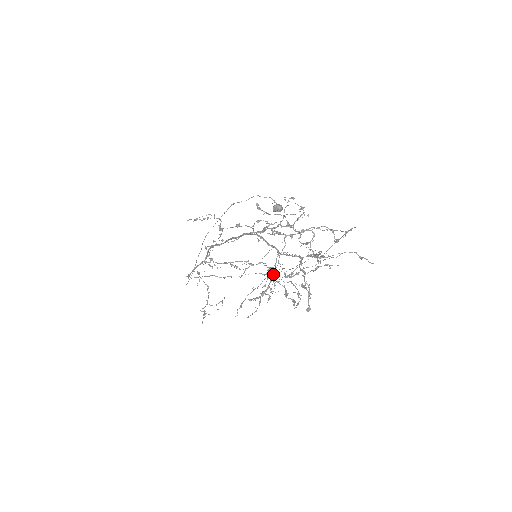
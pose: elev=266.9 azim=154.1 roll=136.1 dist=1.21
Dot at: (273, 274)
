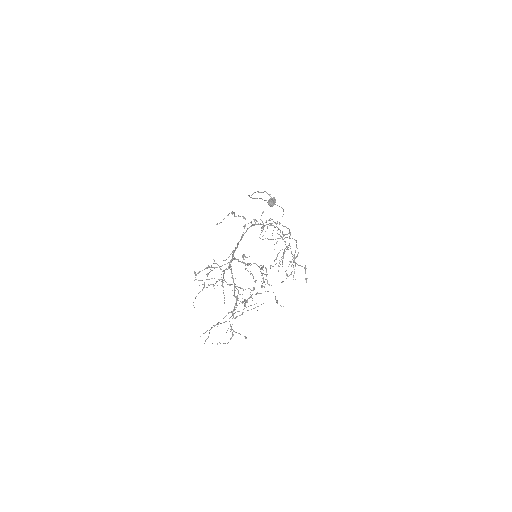
Dot at: occluded
